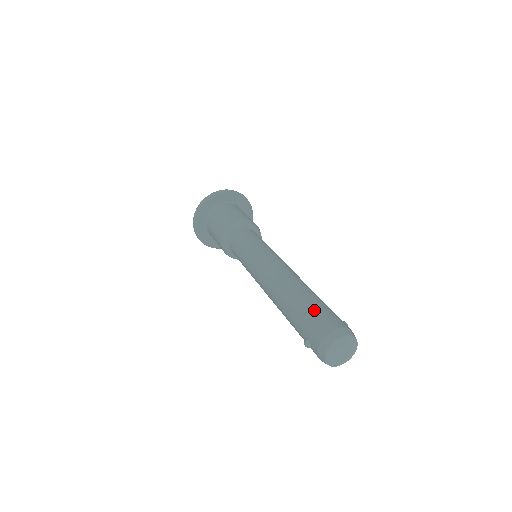
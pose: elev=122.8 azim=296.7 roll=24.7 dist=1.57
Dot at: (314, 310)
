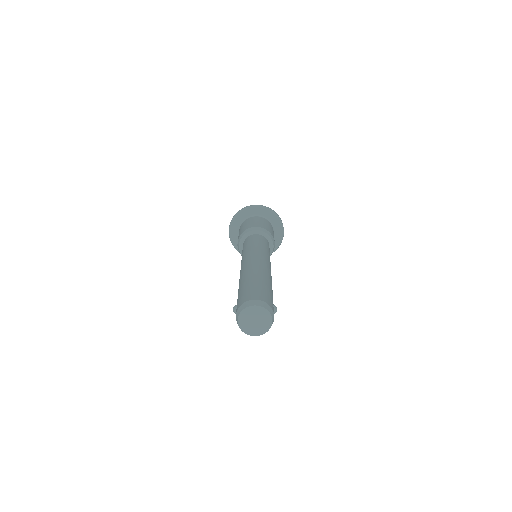
Dot at: (254, 286)
